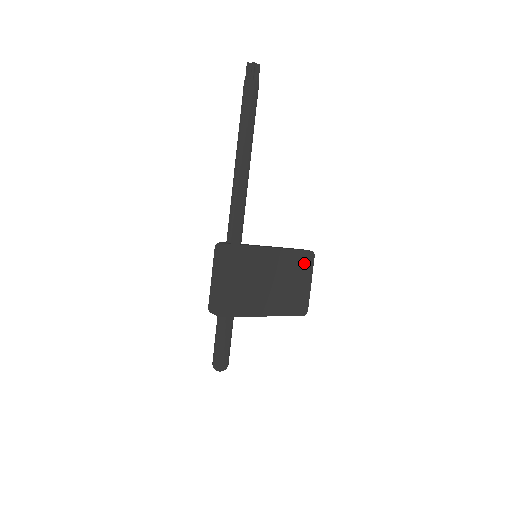
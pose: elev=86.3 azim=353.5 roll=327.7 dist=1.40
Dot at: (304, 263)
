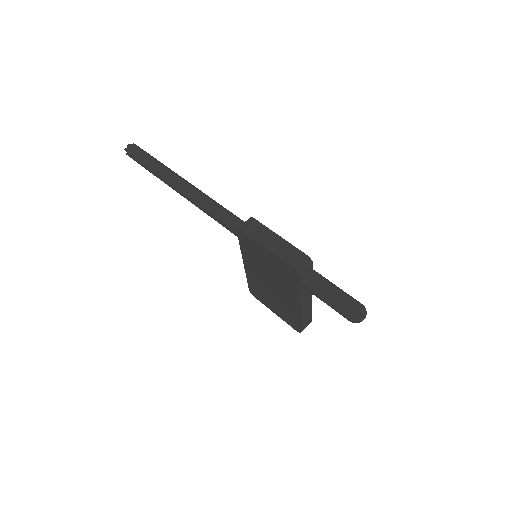
Dot at: occluded
